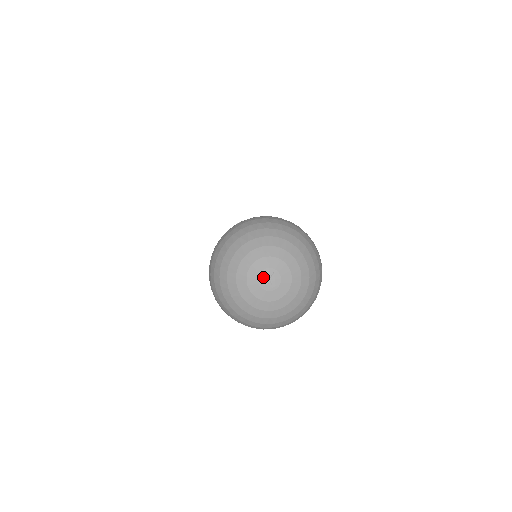
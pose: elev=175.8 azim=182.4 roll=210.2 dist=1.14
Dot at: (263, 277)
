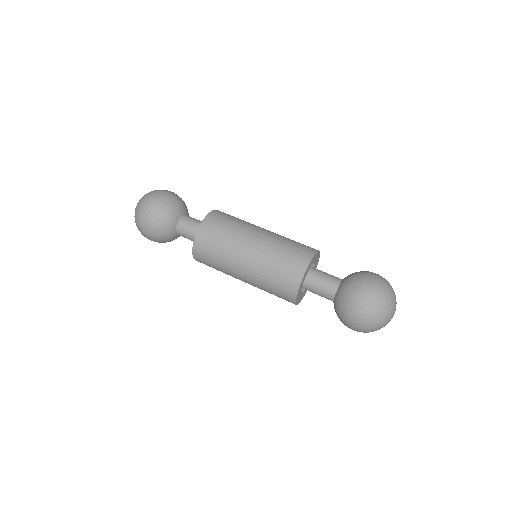
Dot at: occluded
